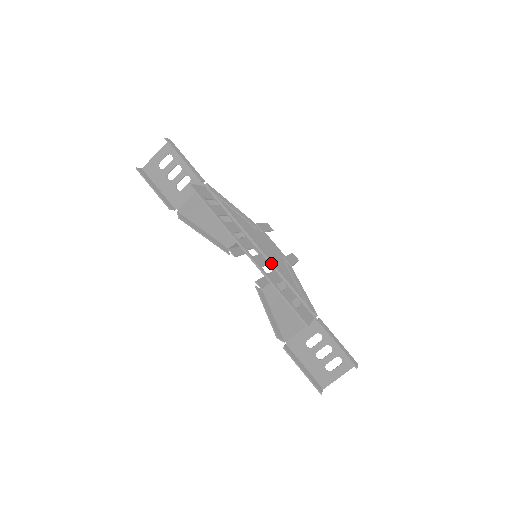
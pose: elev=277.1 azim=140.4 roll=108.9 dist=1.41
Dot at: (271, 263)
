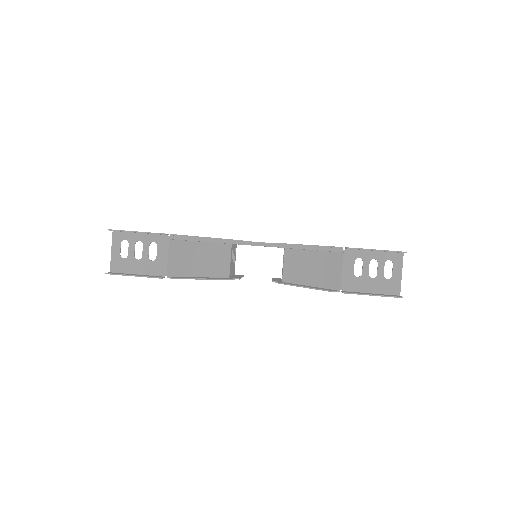
Dot at: (273, 244)
